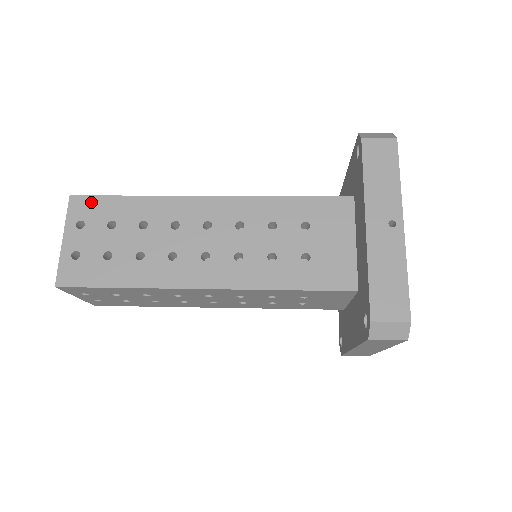
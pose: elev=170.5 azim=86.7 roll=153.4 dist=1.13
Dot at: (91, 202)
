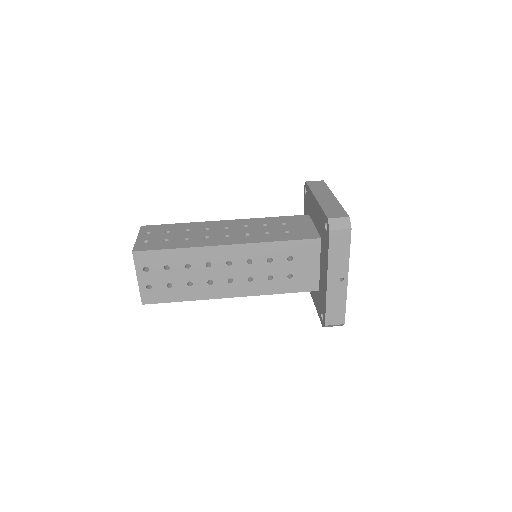
Dot at: (149, 255)
